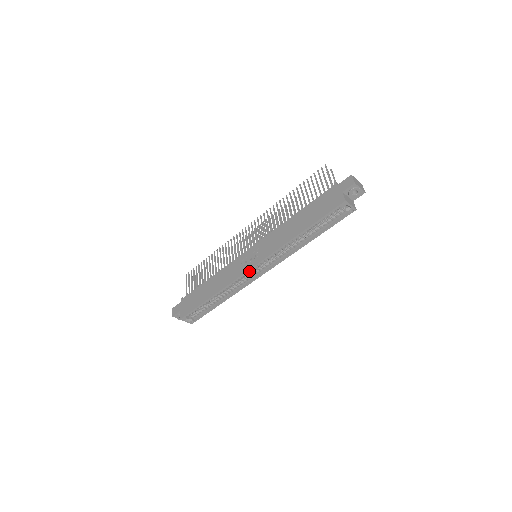
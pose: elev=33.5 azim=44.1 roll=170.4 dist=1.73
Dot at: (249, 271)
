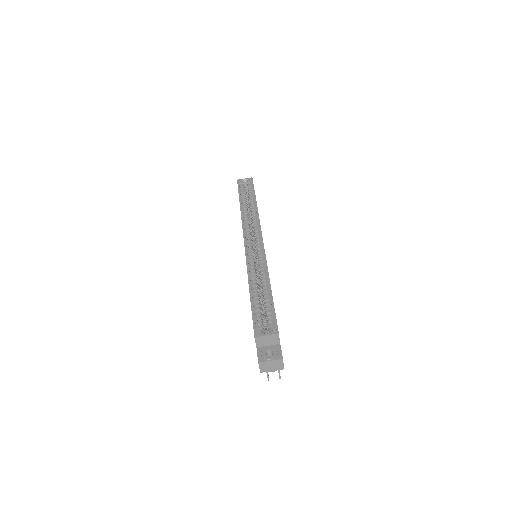
Dot at: (249, 247)
